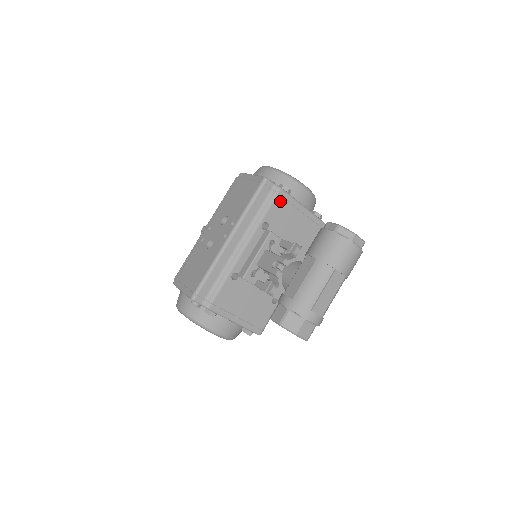
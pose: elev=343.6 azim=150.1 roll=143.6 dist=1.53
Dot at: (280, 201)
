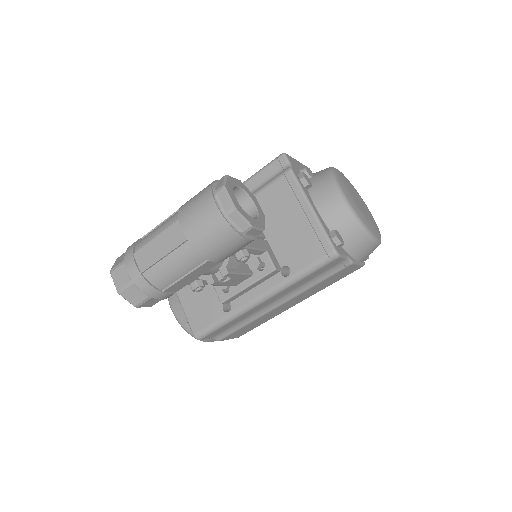
Dot at: (283, 185)
